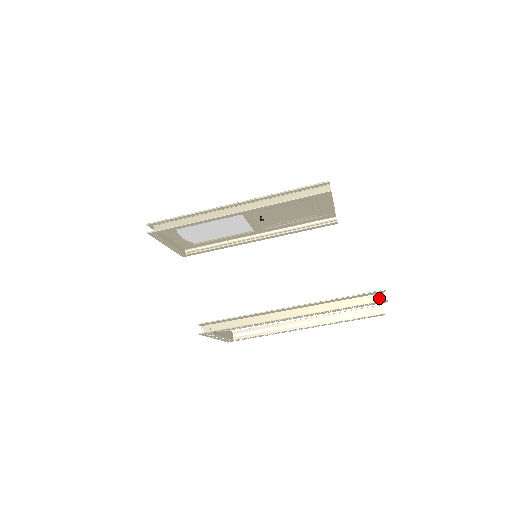
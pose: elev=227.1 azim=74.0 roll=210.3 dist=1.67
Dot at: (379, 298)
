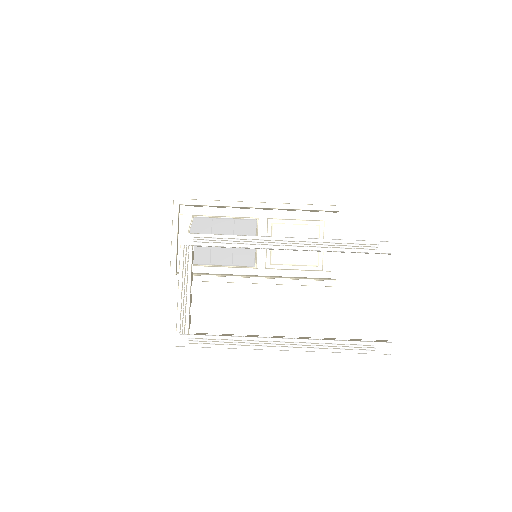
Dot at: (385, 253)
